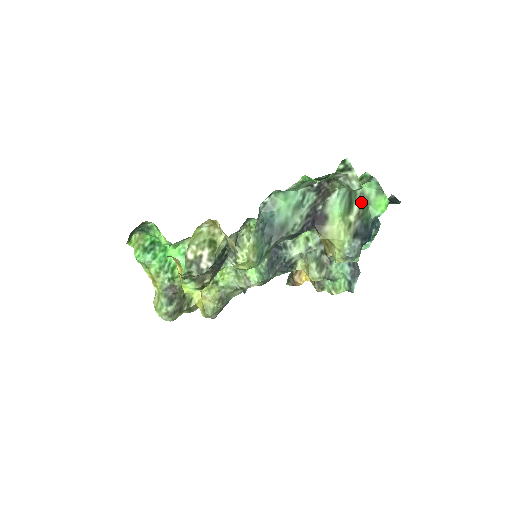
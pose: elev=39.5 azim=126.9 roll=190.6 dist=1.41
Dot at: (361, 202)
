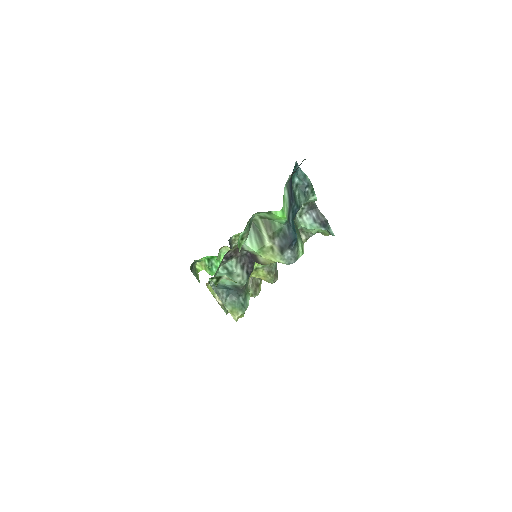
Dot at: (265, 225)
